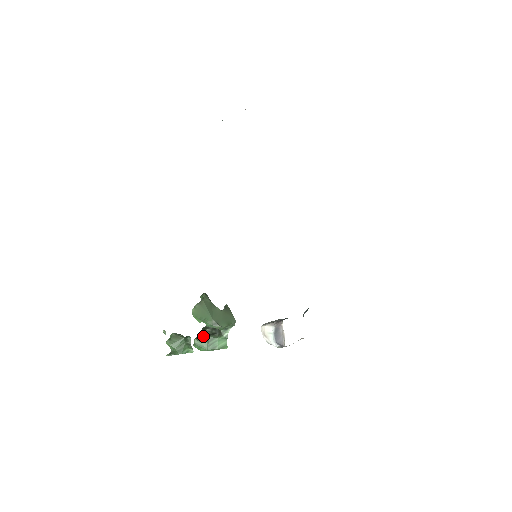
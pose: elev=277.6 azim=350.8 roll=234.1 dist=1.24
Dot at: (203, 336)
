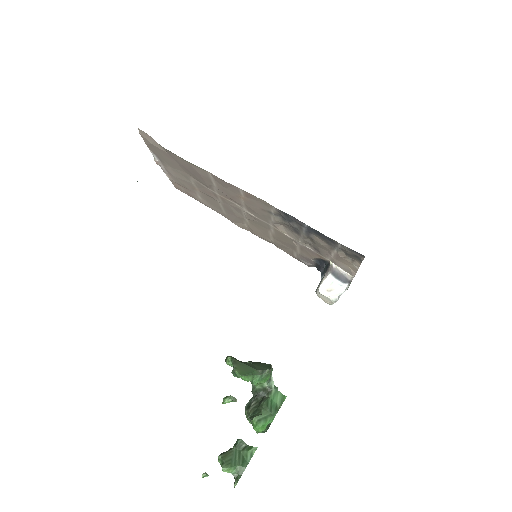
Dot at: (256, 411)
